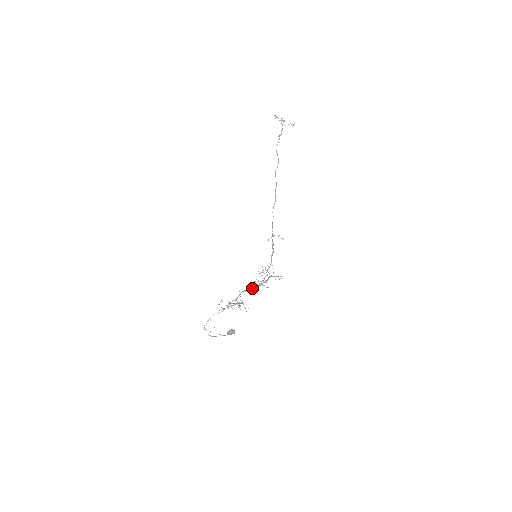
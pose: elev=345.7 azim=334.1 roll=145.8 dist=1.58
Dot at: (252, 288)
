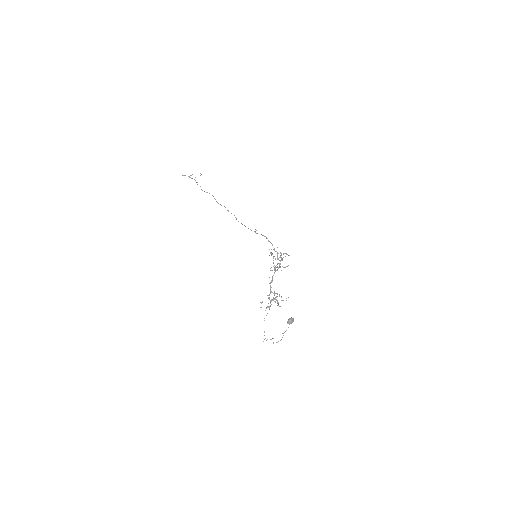
Dot at: (275, 271)
